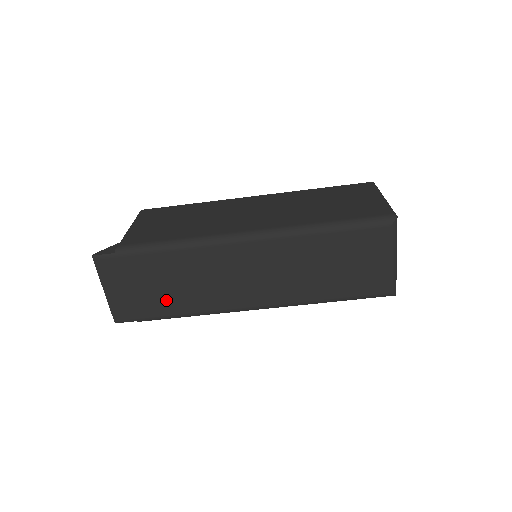
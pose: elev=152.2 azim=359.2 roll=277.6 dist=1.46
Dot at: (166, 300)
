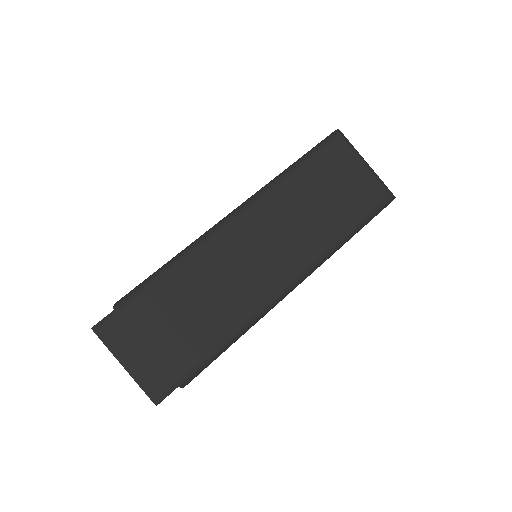
Dot at: (196, 334)
